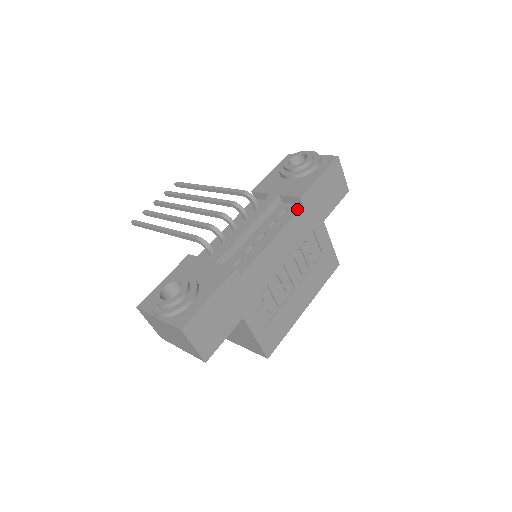
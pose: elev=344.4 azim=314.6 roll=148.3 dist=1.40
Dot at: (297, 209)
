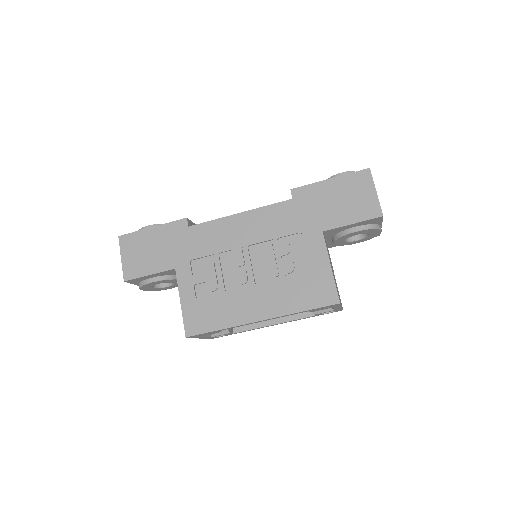
Dot at: (285, 201)
